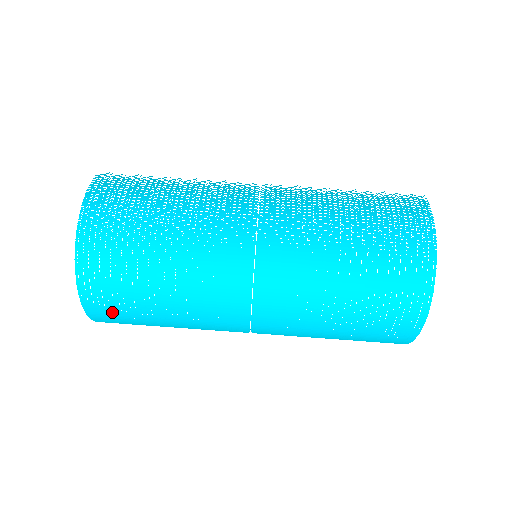
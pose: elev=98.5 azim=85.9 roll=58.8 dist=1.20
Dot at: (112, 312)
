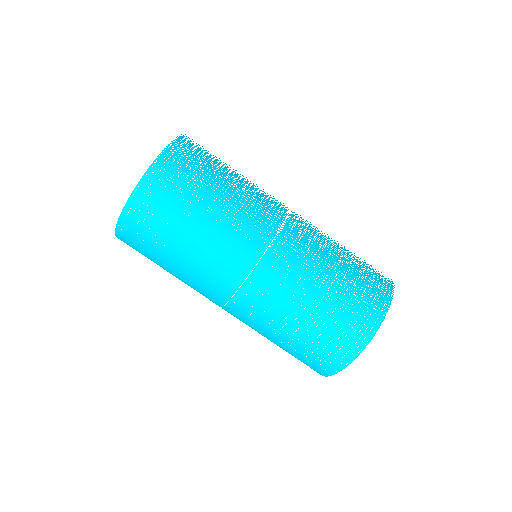
Dot at: occluded
